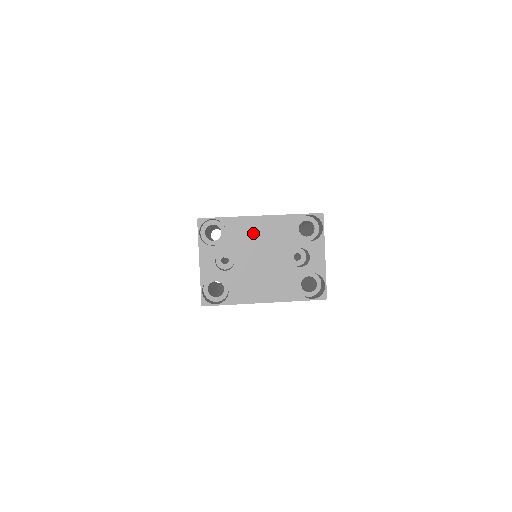
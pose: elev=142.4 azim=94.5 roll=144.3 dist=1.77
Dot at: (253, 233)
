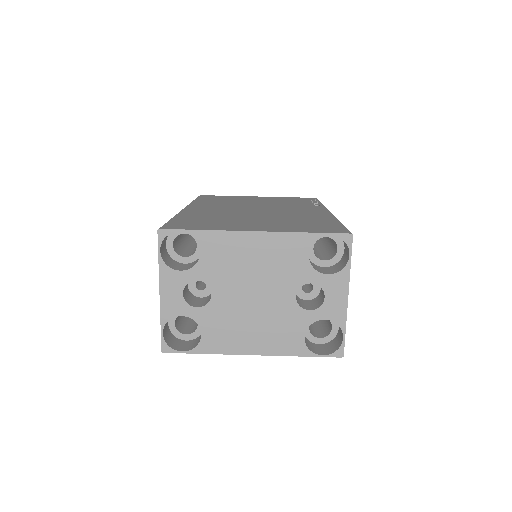
Dot at: (241, 256)
